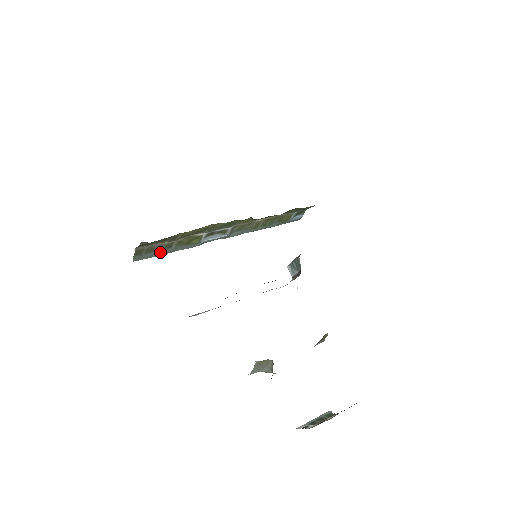
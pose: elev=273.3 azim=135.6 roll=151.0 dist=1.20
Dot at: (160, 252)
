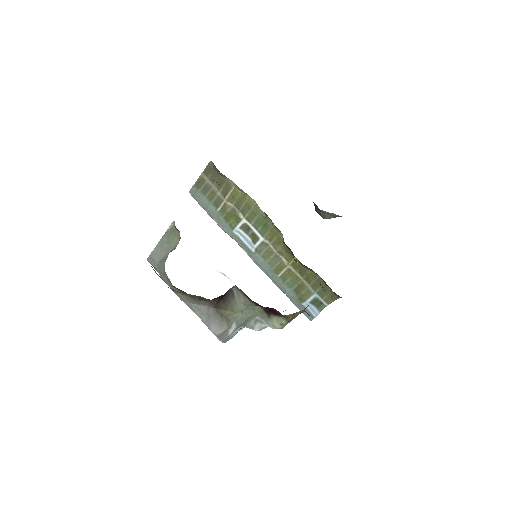
Dot at: (208, 205)
